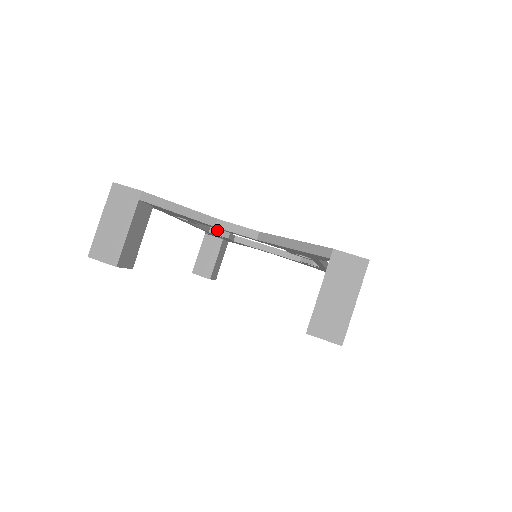
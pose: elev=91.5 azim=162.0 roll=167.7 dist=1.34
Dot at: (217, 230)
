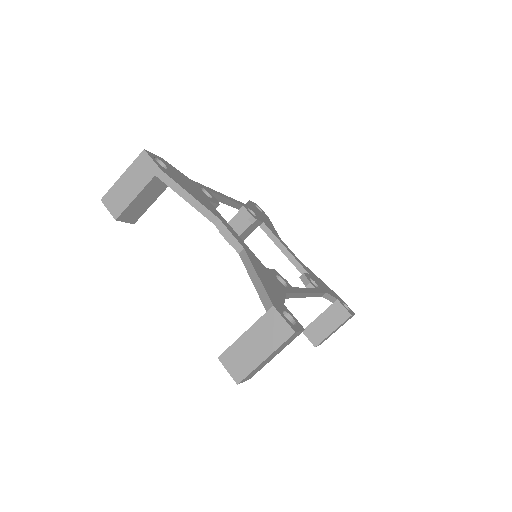
Dot at: (246, 212)
